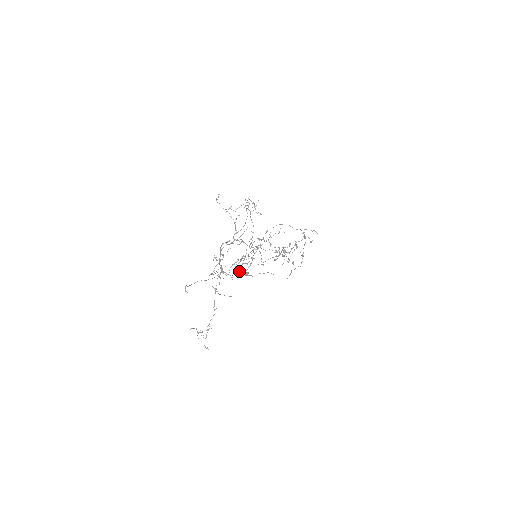
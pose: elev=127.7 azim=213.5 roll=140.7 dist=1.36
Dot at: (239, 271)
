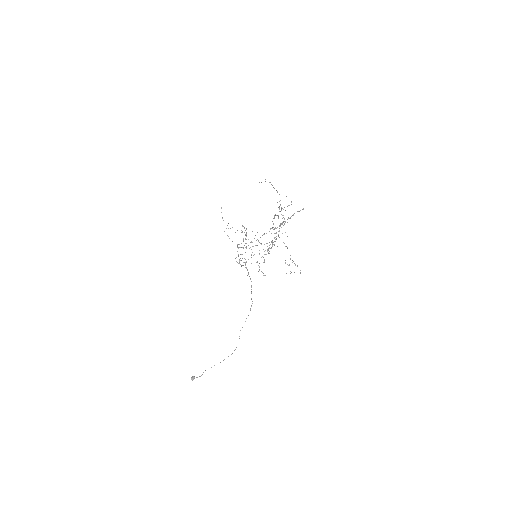
Dot at: occluded
